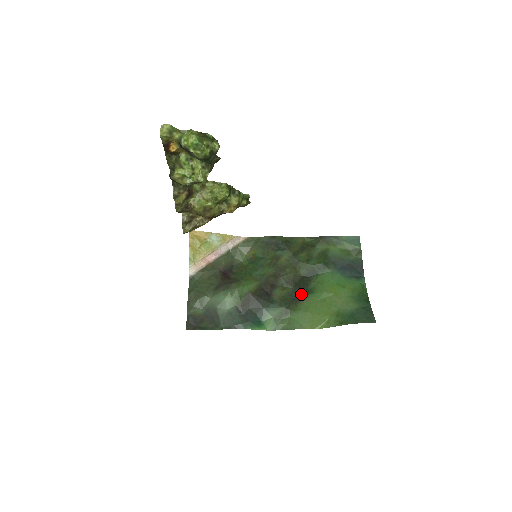
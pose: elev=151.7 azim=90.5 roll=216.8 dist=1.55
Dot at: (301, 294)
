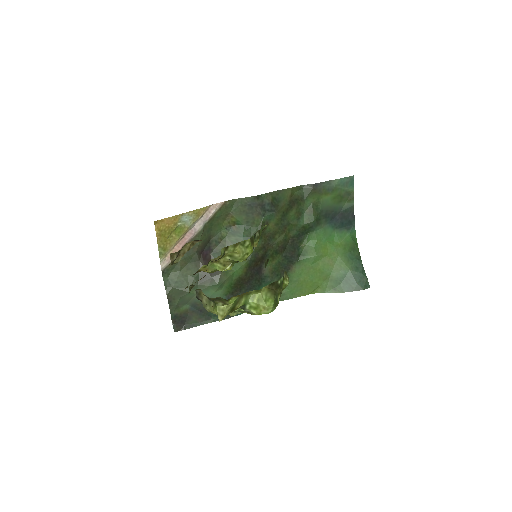
Dot at: (292, 261)
